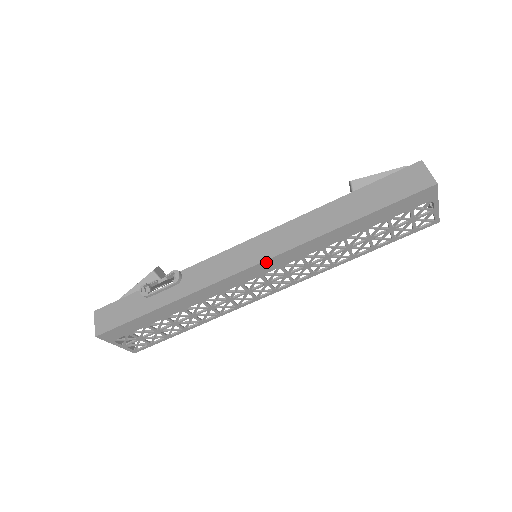
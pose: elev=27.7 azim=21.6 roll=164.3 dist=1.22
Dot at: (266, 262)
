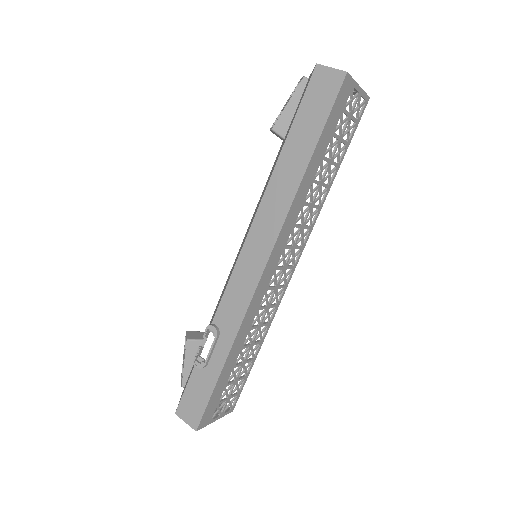
Dot at: (271, 256)
